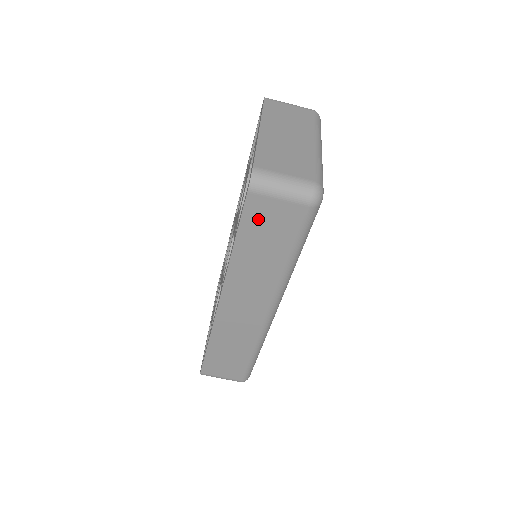
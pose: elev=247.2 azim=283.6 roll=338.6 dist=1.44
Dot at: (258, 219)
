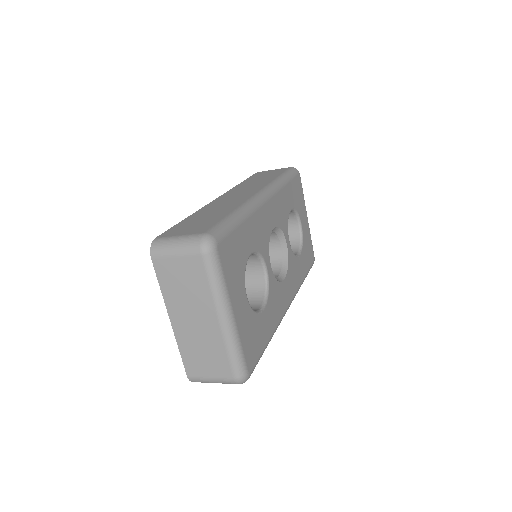
Dot at: occluded
